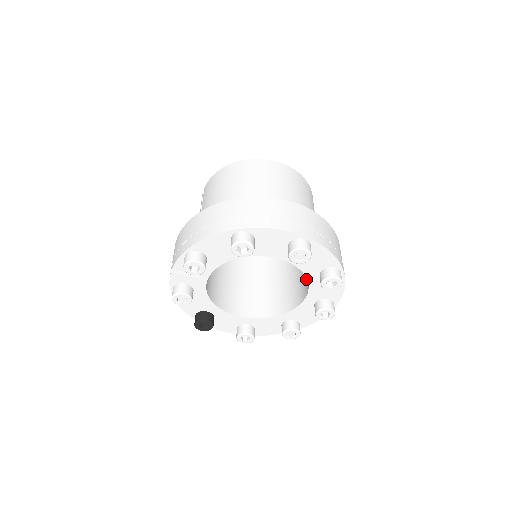
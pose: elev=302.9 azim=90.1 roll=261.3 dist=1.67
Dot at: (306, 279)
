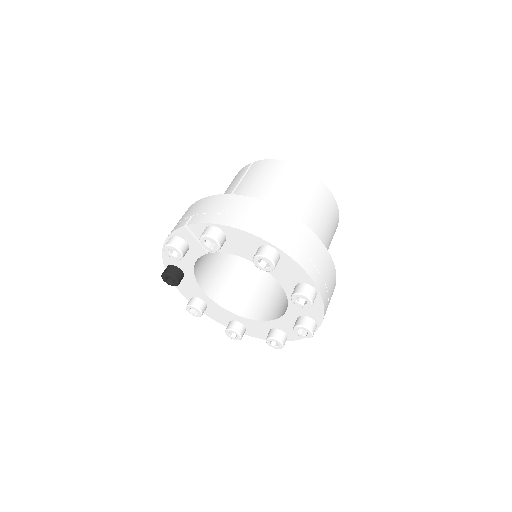
Dot at: (281, 306)
